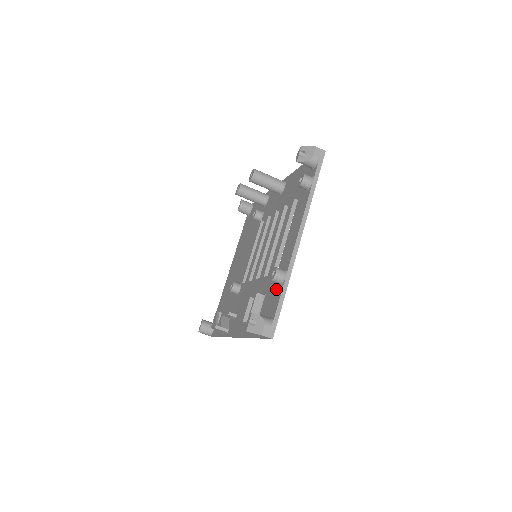
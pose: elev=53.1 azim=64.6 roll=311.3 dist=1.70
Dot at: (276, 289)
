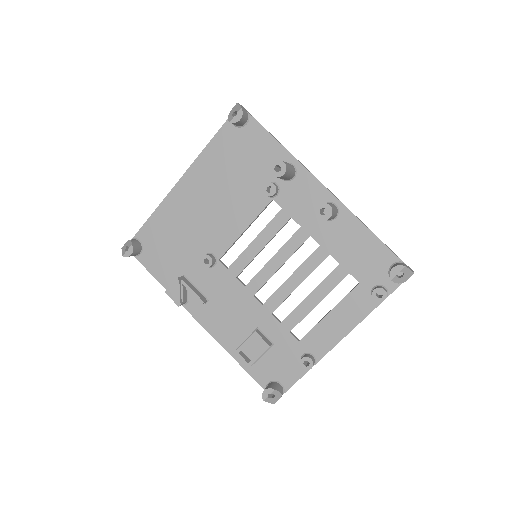
Dot at: (295, 362)
